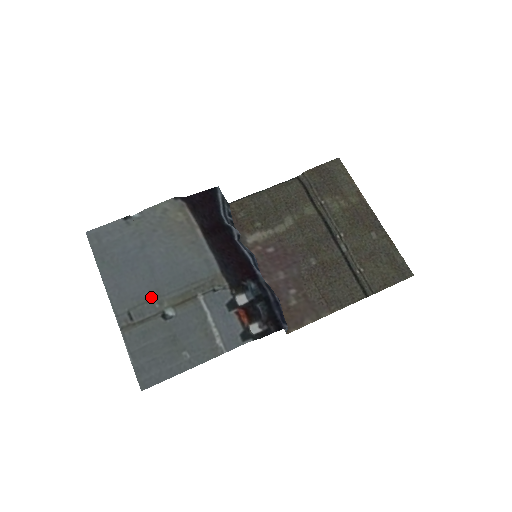
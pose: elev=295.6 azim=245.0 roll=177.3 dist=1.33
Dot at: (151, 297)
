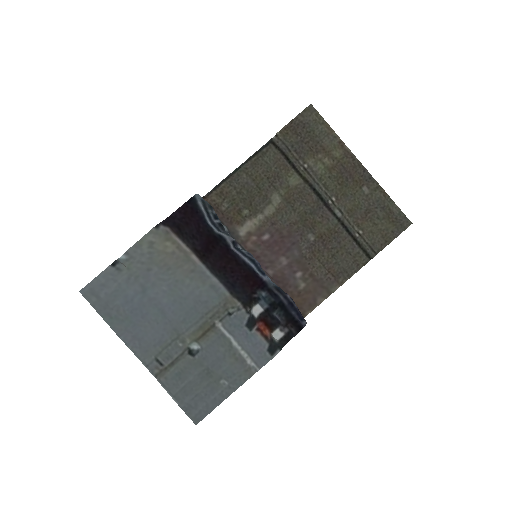
Dot at: (172, 338)
